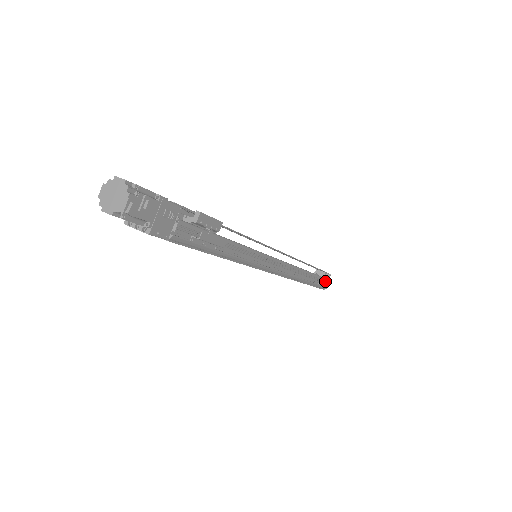
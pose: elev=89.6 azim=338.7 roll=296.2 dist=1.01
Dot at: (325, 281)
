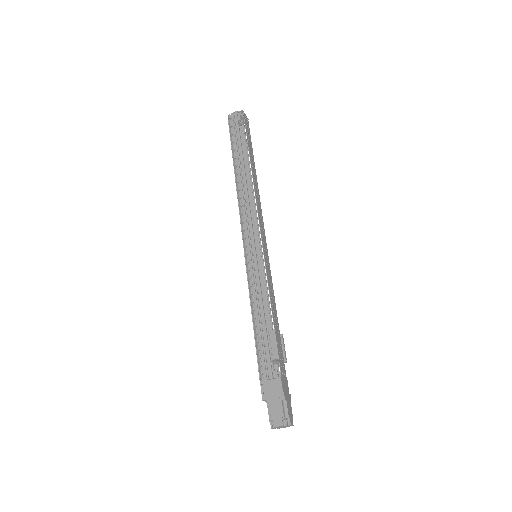
Dot at: occluded
